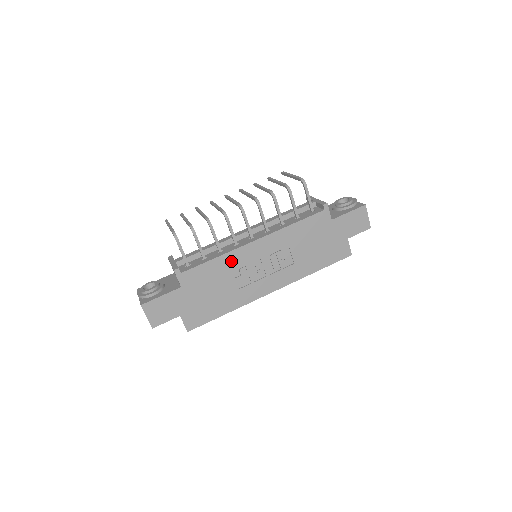
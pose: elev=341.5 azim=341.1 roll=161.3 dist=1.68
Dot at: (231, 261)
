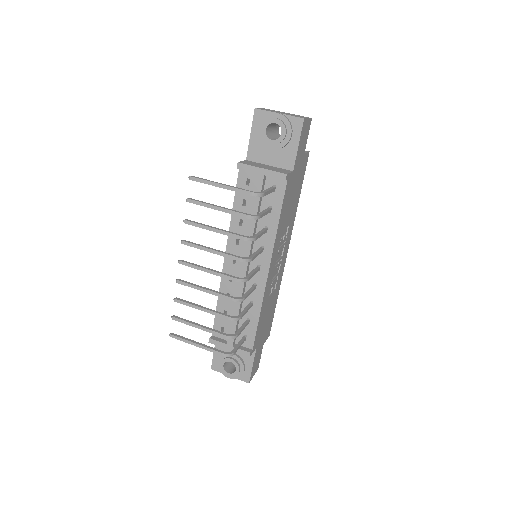
Dot at: (266, 298)
